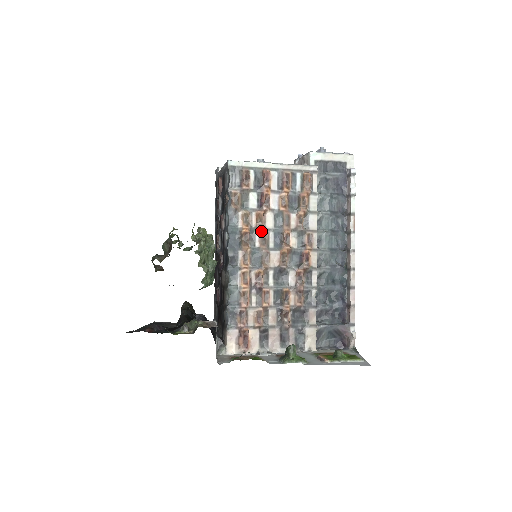
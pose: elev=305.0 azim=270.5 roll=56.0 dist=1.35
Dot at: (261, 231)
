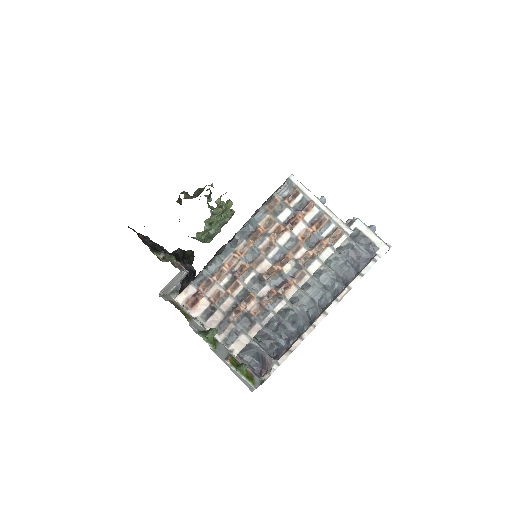
Dot at: (271, 240)
